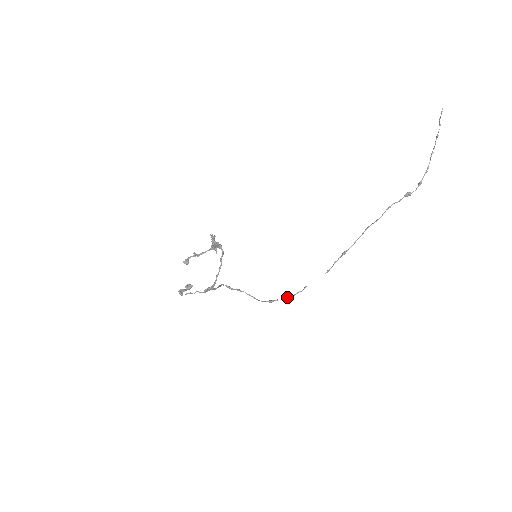
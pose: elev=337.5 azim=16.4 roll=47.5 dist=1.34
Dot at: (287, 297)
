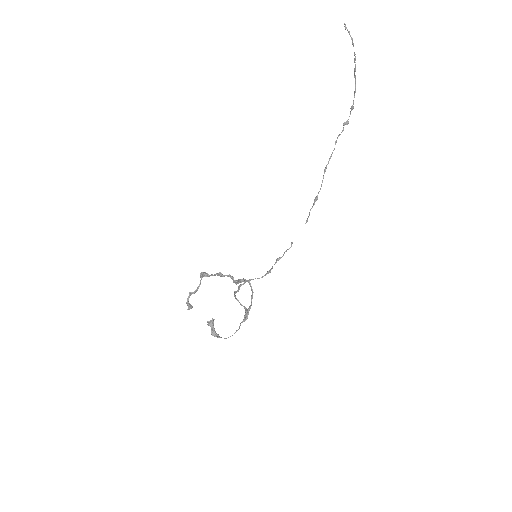
Dot at: (279, 259)
